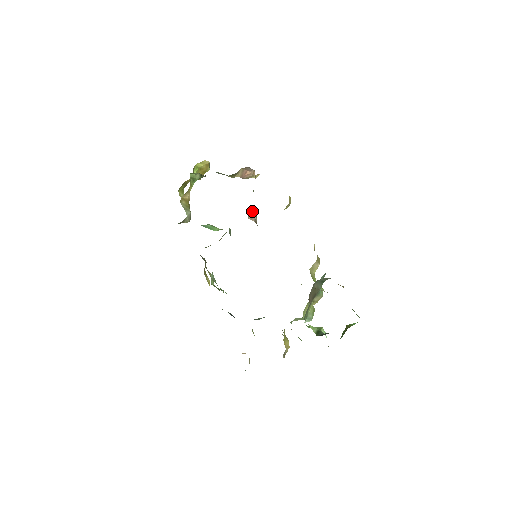
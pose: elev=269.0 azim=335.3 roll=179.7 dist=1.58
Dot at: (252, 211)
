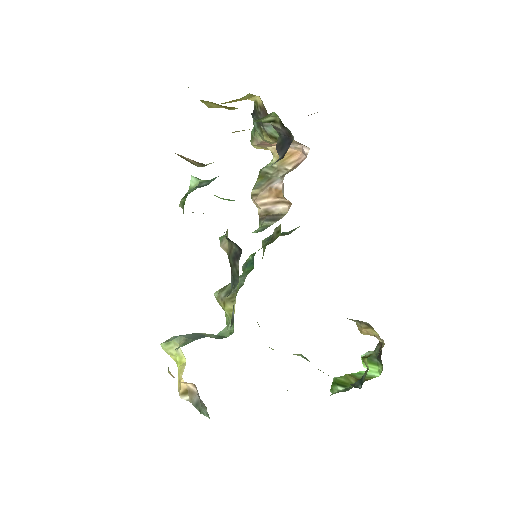
Dot at: (282, 200)
